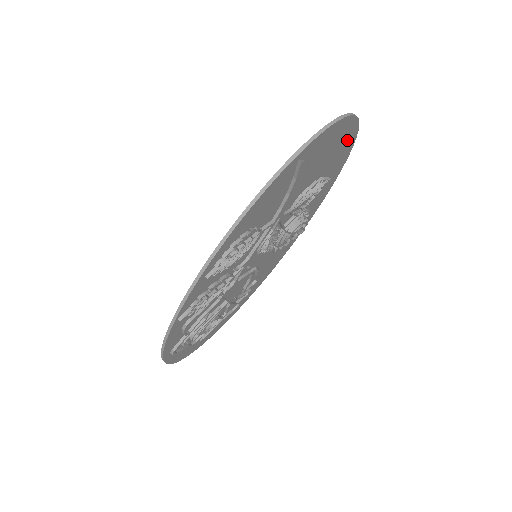
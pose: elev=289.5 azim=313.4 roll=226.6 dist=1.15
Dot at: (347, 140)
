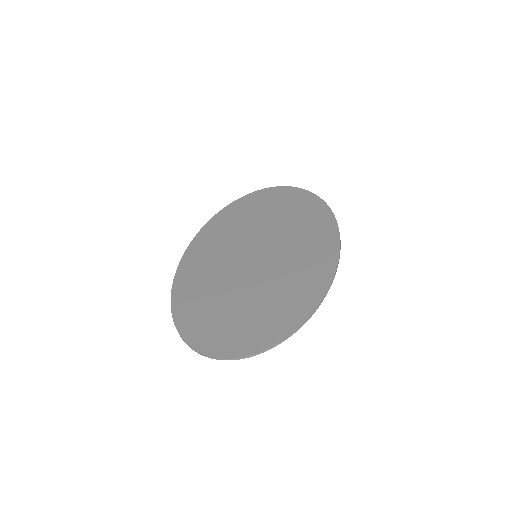
Dot at: (257, 342)
